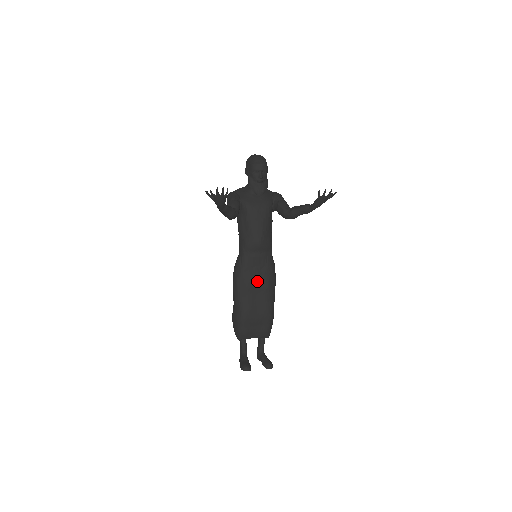
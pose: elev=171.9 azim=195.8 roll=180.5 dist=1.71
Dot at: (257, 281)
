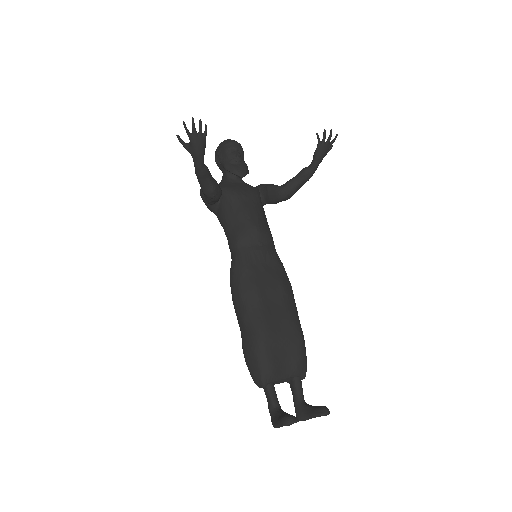
Dot at: (268, 283)
